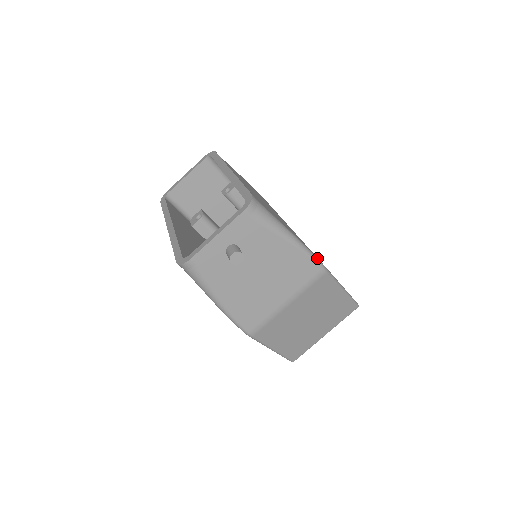
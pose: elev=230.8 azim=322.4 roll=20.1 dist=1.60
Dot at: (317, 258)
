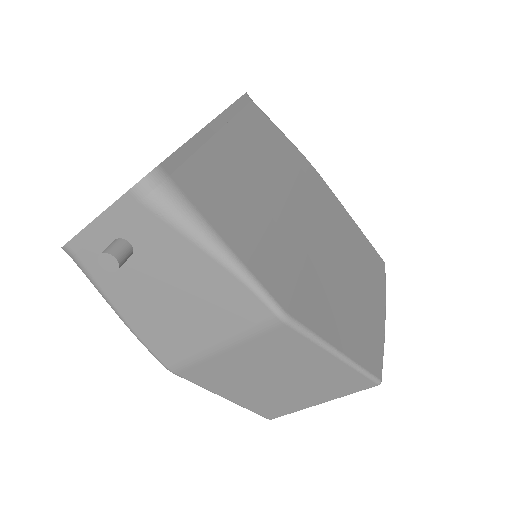
Dot at: (269, 295)
